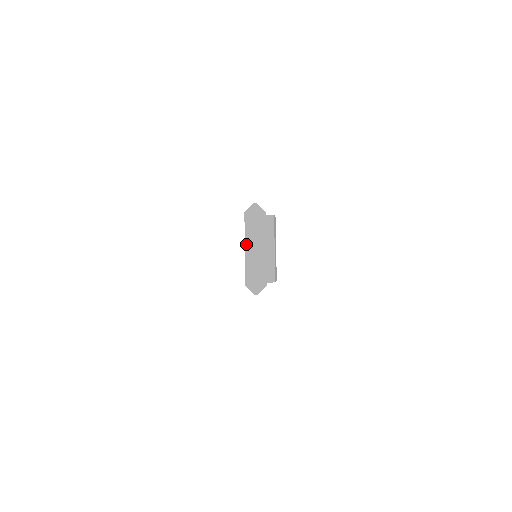
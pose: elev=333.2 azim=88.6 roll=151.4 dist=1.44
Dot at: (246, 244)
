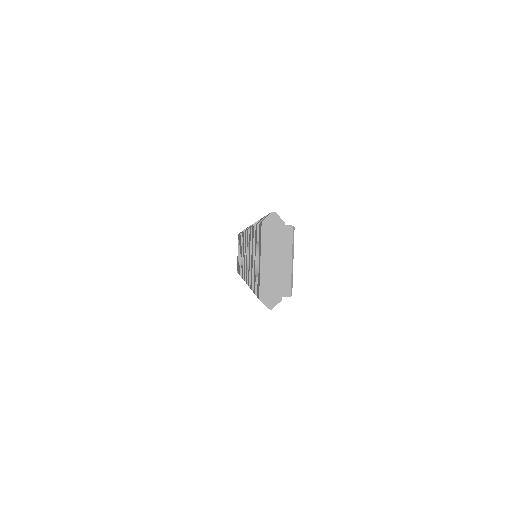
Dot at: (262, 255)
